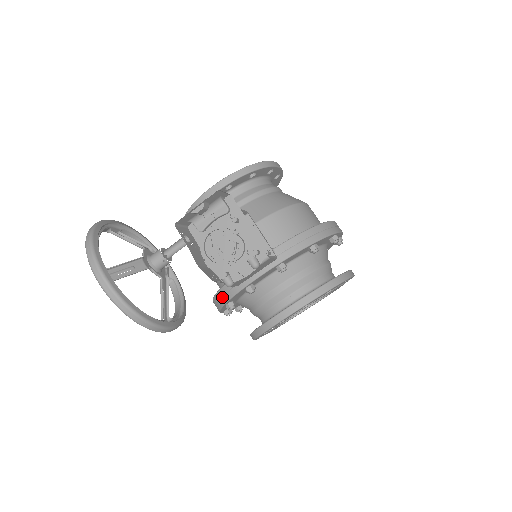
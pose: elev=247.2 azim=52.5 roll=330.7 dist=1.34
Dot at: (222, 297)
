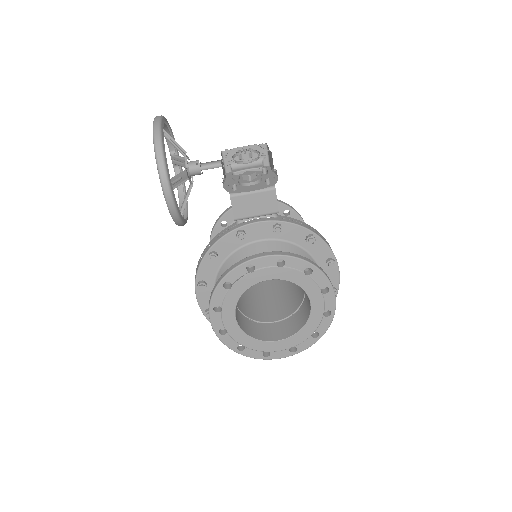
Dot at: (212, 242)
